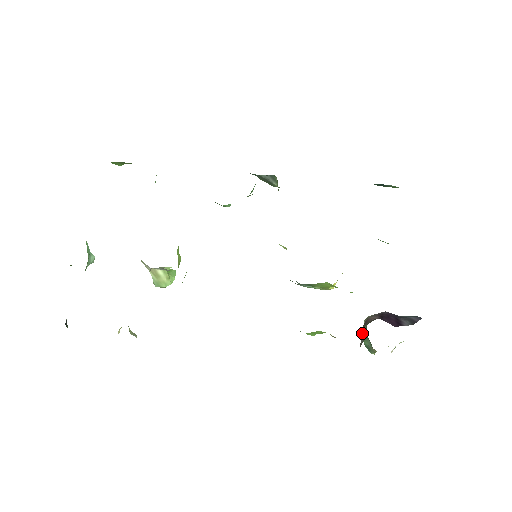
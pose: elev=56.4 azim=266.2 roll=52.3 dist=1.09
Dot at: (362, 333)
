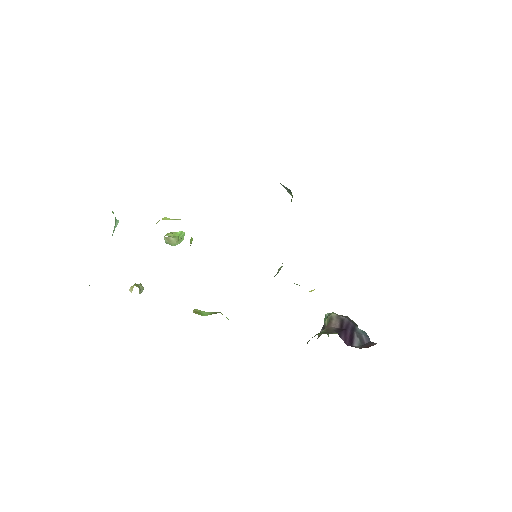
Dot at: (324, 324)
